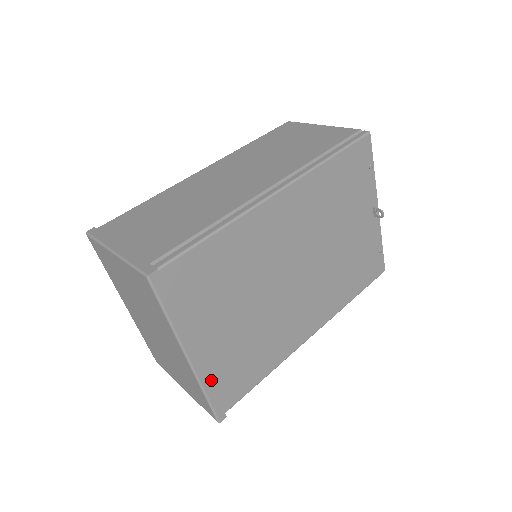
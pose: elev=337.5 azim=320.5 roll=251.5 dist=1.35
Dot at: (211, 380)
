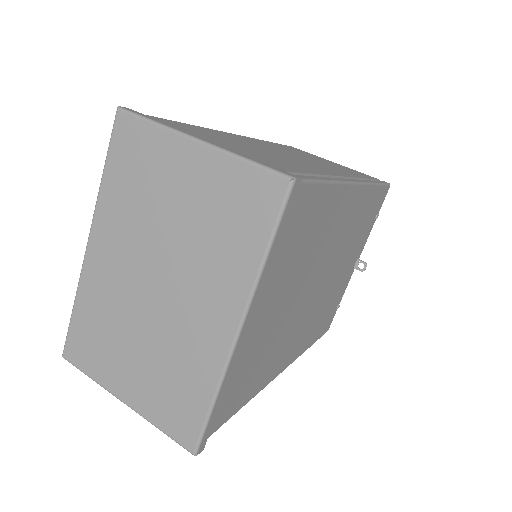
Dot at: occluded
